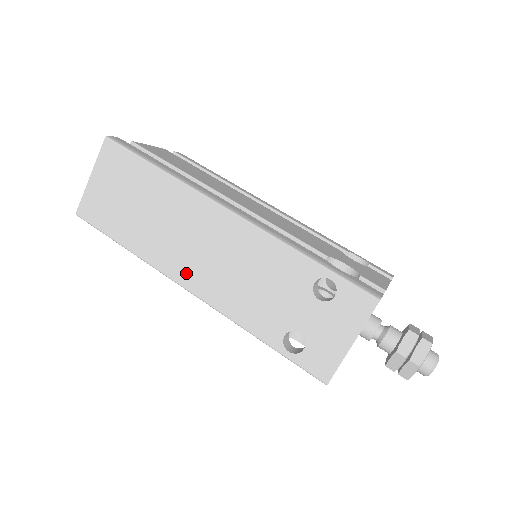
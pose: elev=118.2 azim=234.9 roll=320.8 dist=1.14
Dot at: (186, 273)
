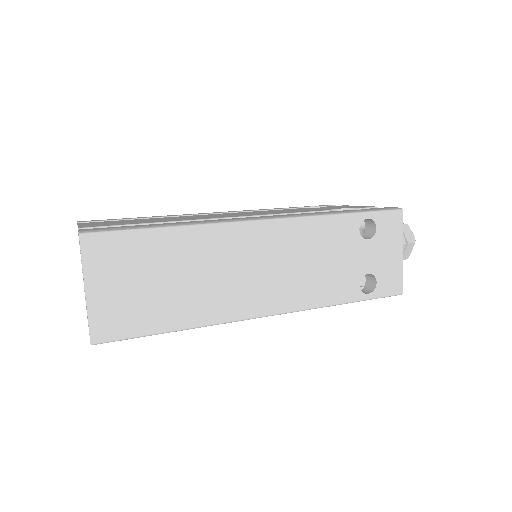
Dot at: (257, 303)
